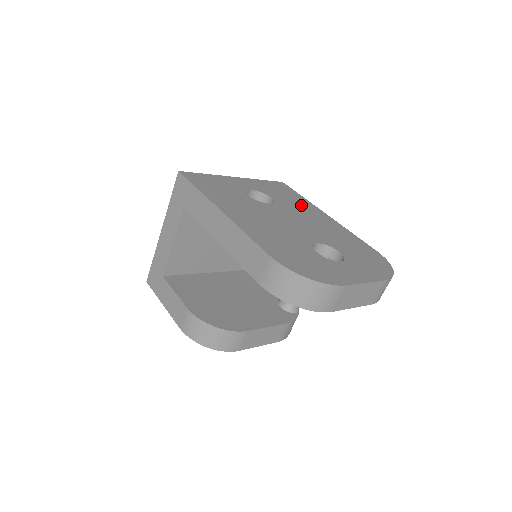
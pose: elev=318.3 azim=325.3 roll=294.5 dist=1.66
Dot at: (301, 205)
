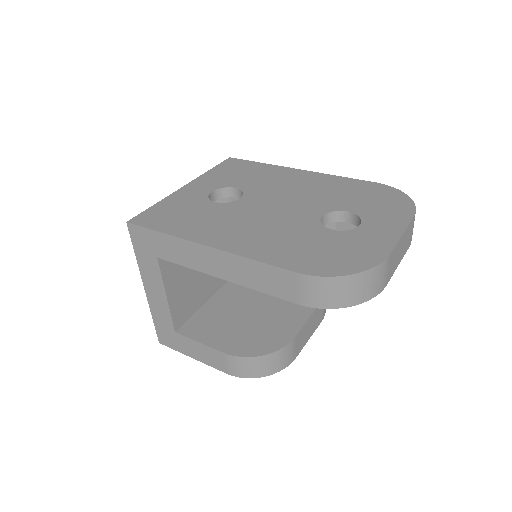
Dot at: (269, 176)
